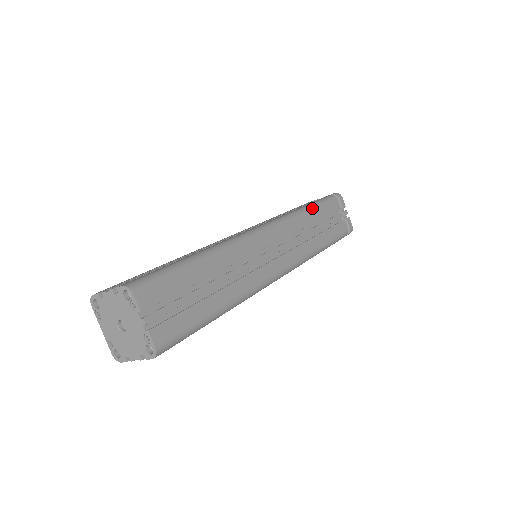
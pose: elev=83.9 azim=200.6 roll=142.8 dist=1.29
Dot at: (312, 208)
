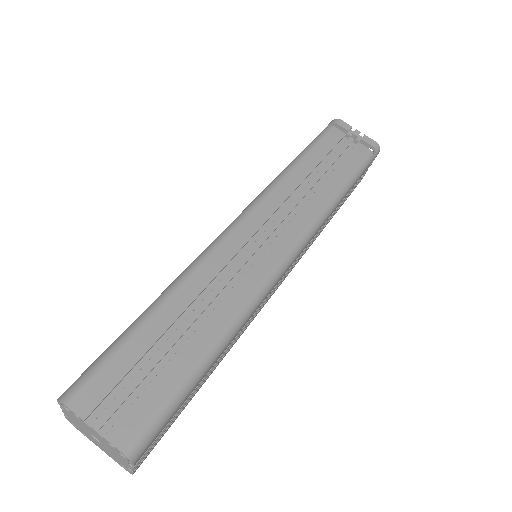
Dot at: (299, 159)
